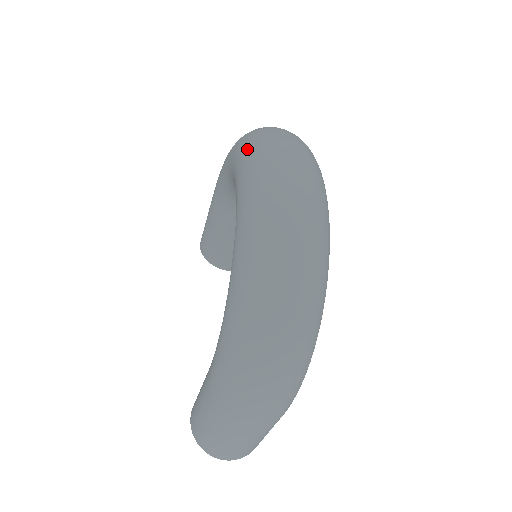
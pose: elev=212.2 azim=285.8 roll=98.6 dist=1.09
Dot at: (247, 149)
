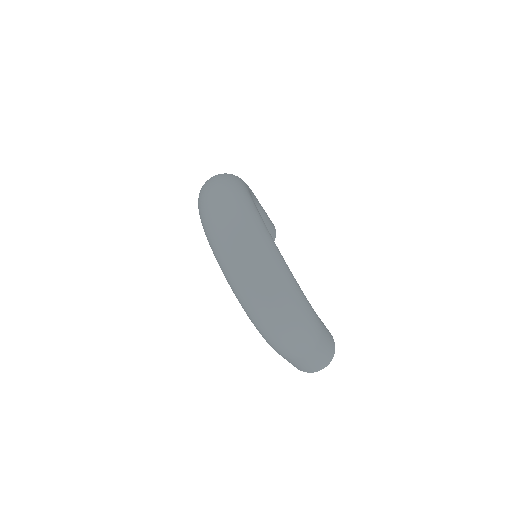
Dot at: (200, 216)
